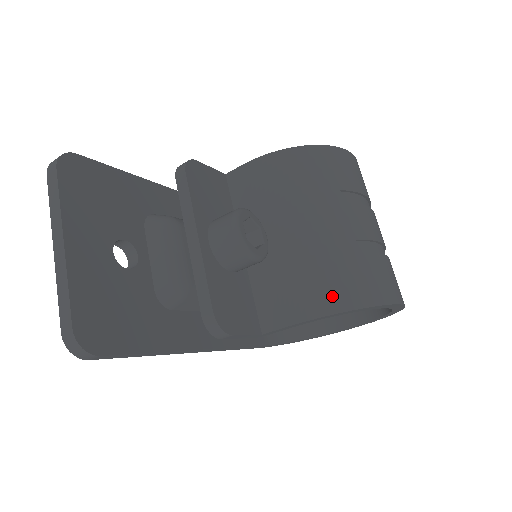
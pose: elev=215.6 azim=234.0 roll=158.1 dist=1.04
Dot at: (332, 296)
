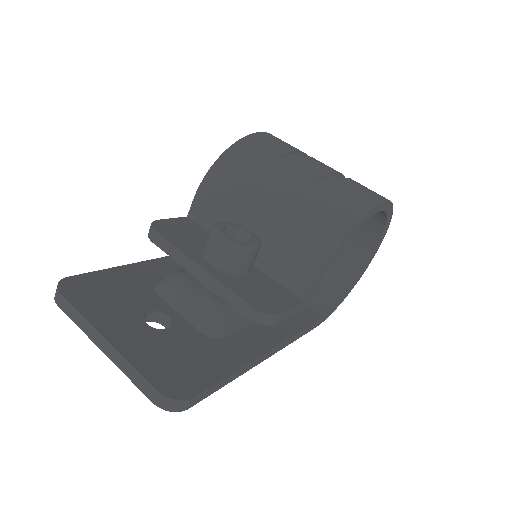
Dot at: (329, 231)
